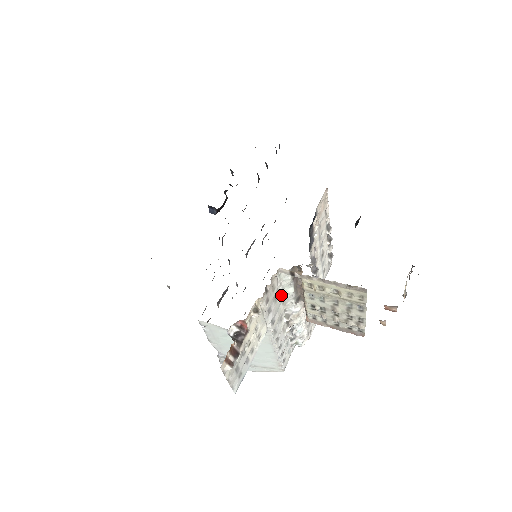
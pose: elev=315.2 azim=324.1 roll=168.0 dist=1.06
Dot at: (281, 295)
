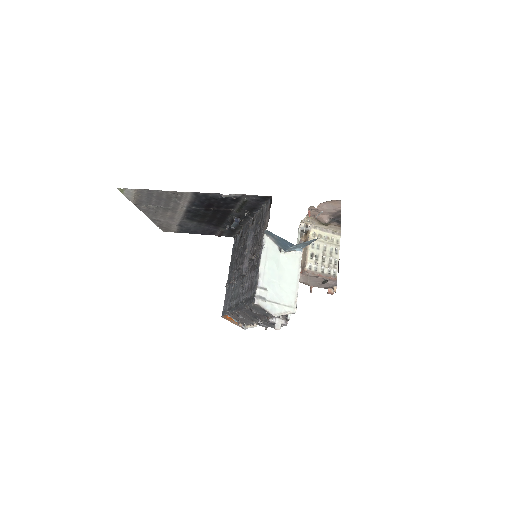
Dot at: occluded
